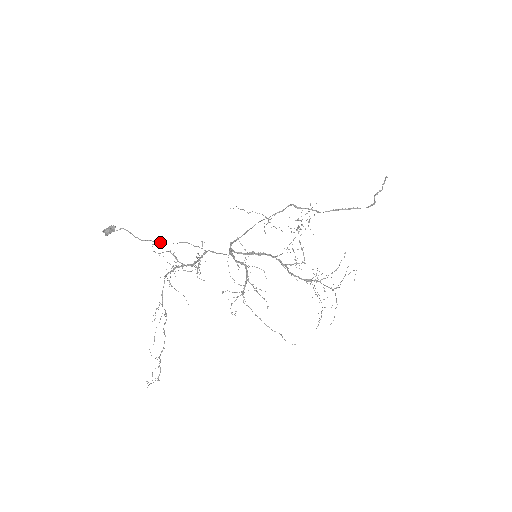
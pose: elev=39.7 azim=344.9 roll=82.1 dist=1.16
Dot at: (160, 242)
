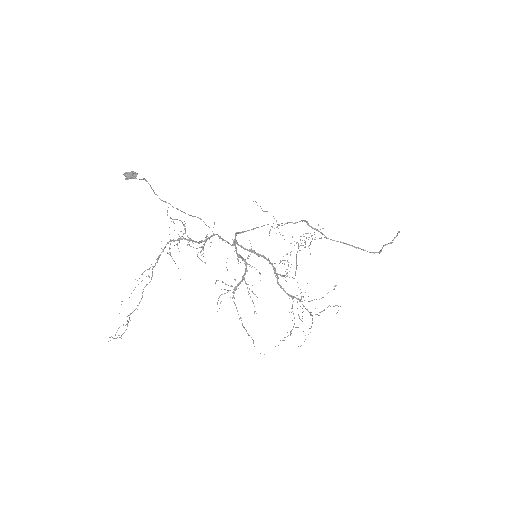
Dot at: (178, 209)
